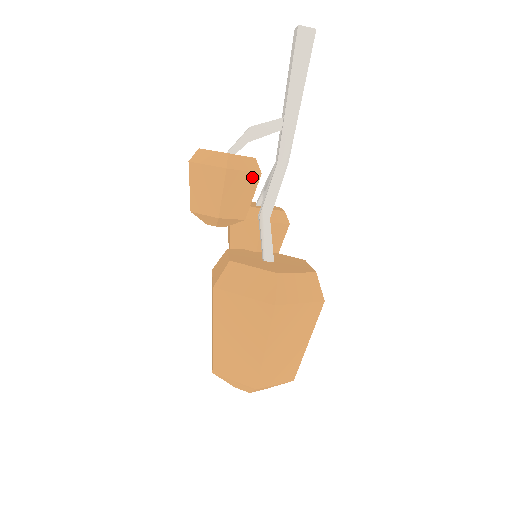
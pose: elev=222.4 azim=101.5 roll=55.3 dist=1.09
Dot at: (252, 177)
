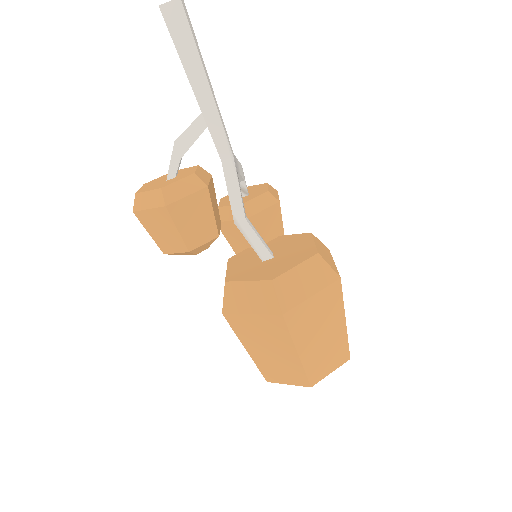
Dot at: (199, 196)
